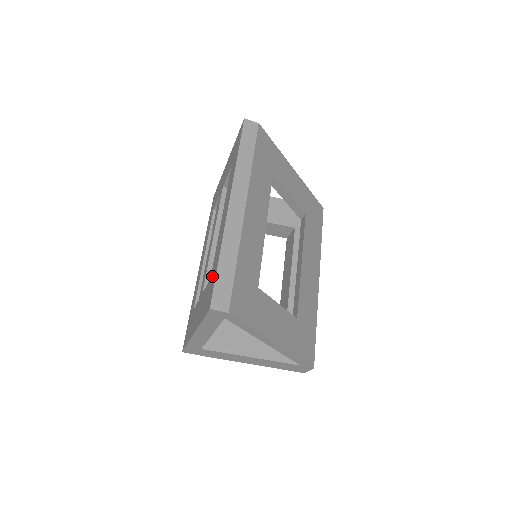
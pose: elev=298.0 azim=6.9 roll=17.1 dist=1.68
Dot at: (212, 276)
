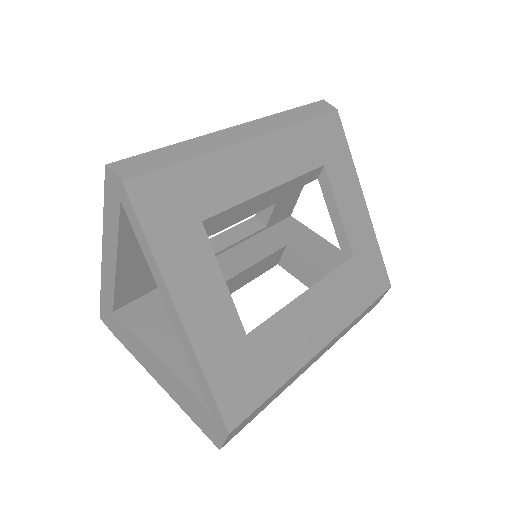
Dot at: occluded
